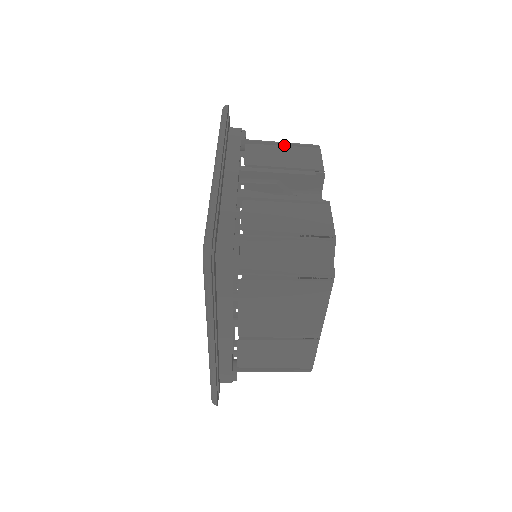
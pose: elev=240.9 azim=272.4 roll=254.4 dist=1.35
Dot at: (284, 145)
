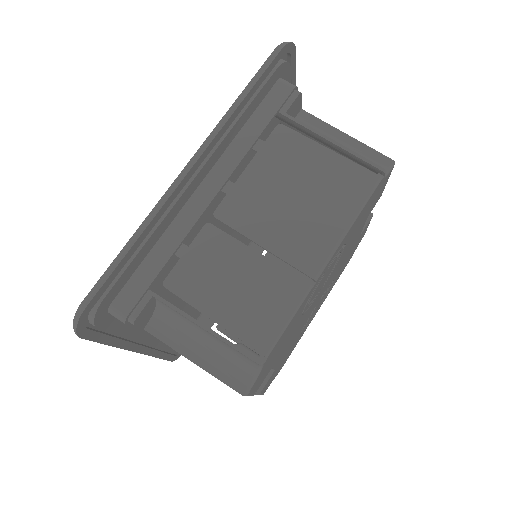
Dot at: occluded
